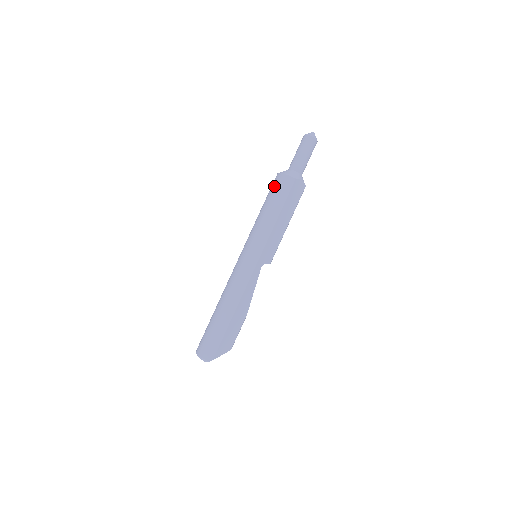
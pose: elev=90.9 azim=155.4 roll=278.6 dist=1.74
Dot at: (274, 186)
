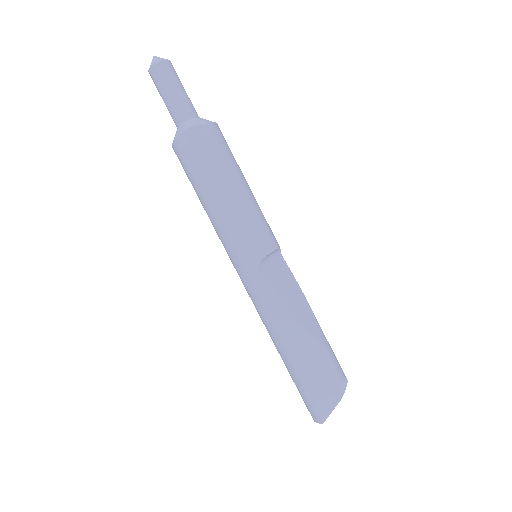
Dot at: occluded
